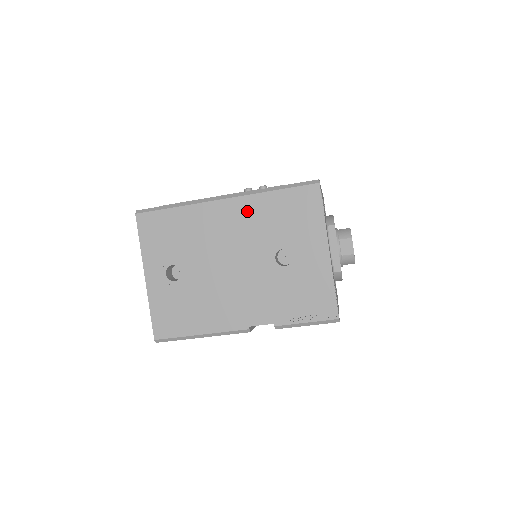
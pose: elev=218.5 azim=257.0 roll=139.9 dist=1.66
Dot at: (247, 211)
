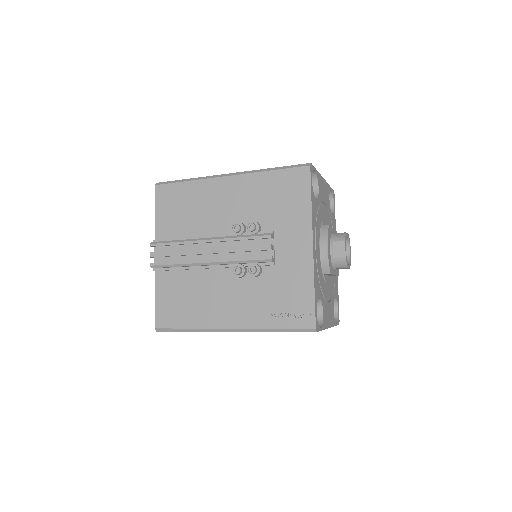
Dot at: occluded
